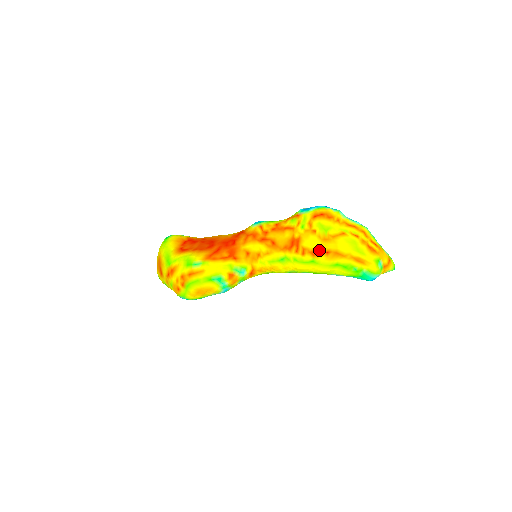
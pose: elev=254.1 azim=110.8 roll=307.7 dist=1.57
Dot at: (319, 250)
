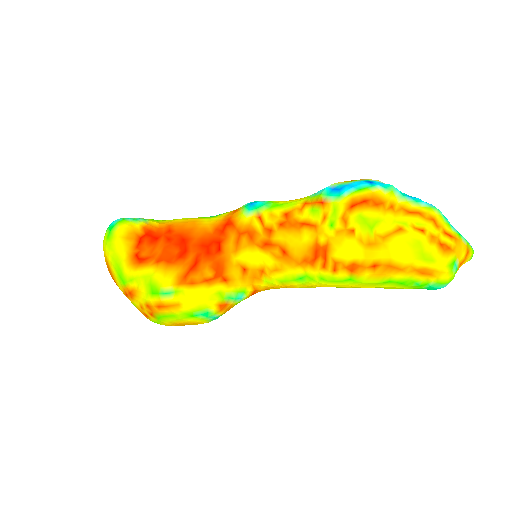
Dot at: (361, 263)
